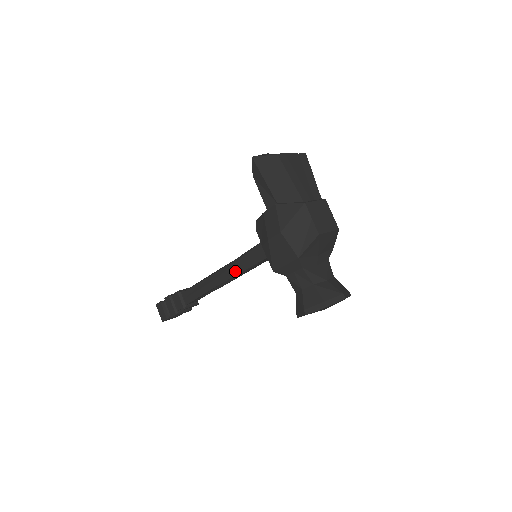
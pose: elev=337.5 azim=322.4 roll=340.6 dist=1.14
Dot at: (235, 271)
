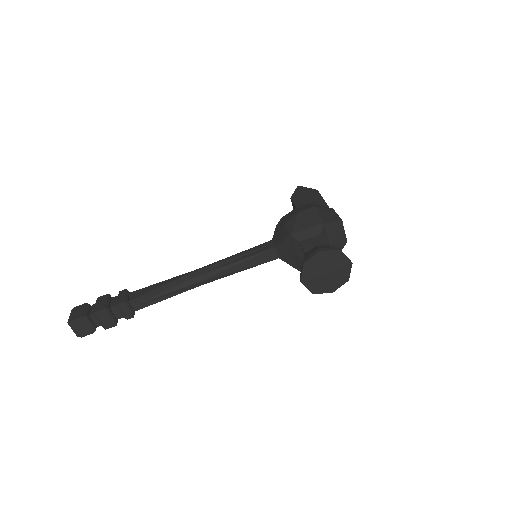
Dot at: (227, 262)
